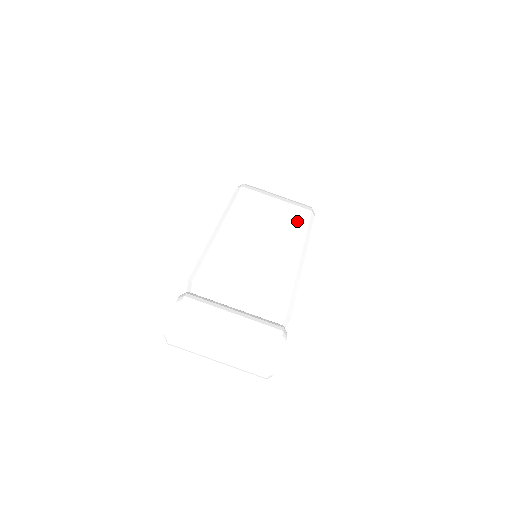
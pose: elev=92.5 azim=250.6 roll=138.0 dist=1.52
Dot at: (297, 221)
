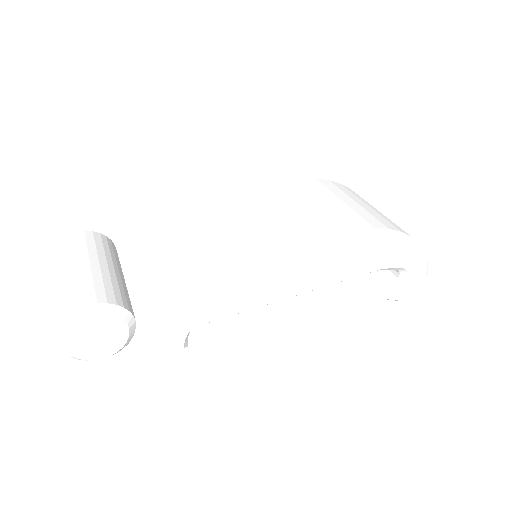
Dot at: (328, 229)
